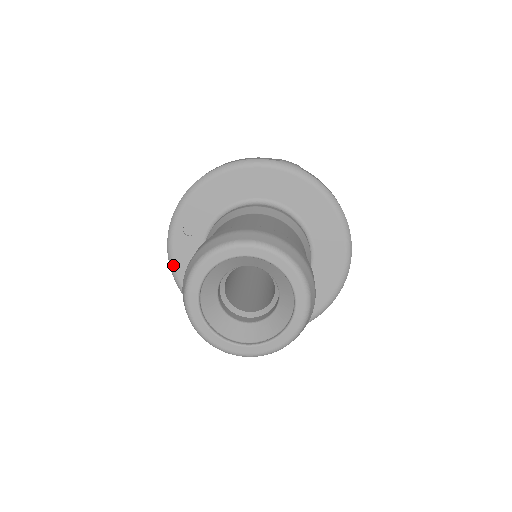
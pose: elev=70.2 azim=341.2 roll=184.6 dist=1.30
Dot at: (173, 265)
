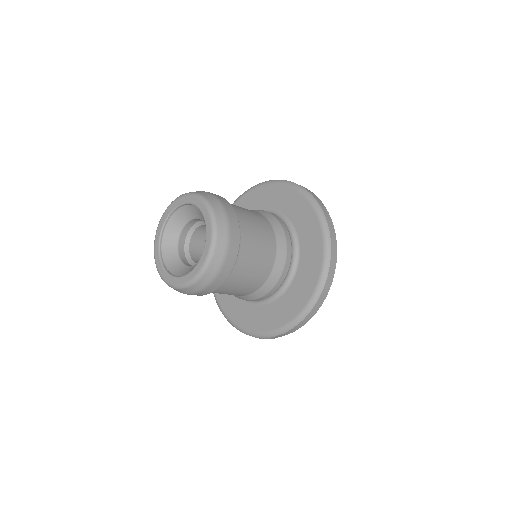
Dot at: (215, 295)
